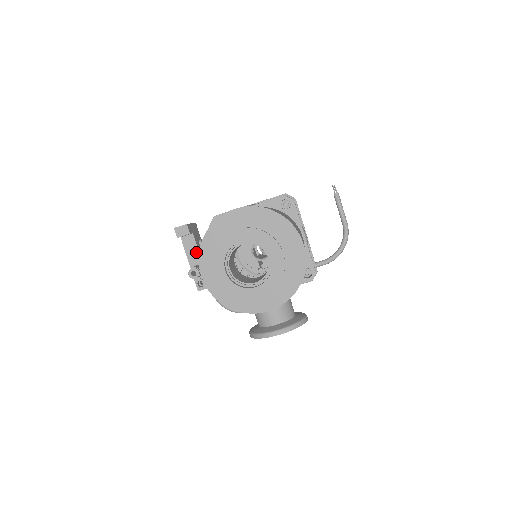
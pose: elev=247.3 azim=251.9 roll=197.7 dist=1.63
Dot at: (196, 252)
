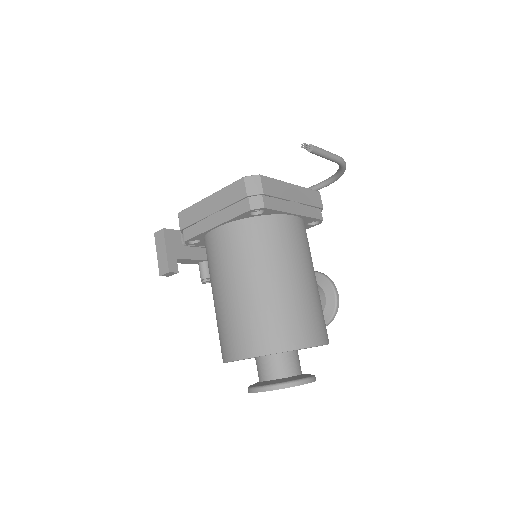
Dot at: (191, 261)
